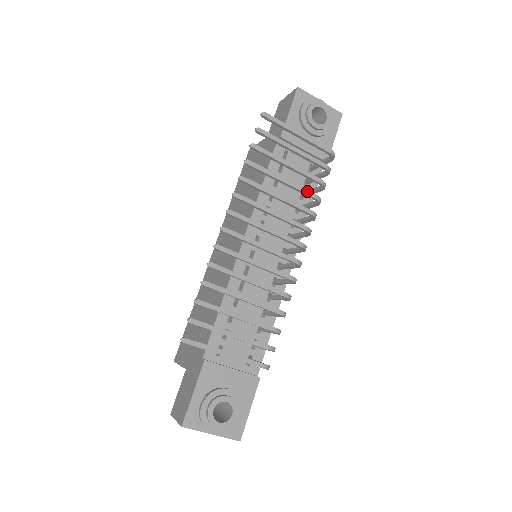
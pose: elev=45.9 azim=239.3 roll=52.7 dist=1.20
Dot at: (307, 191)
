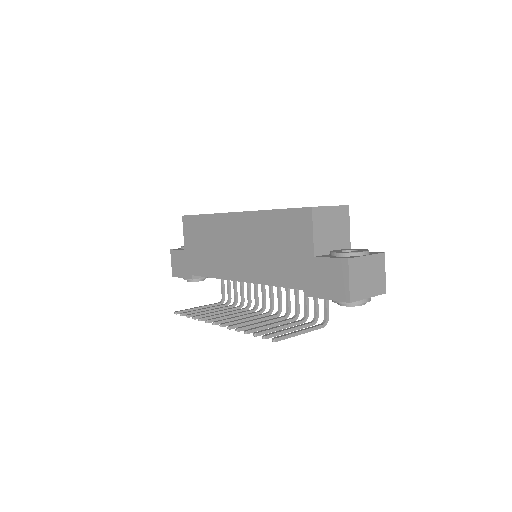
Dot at: occluded
